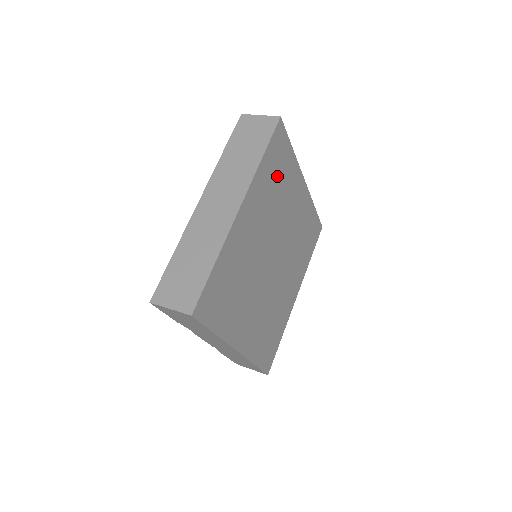
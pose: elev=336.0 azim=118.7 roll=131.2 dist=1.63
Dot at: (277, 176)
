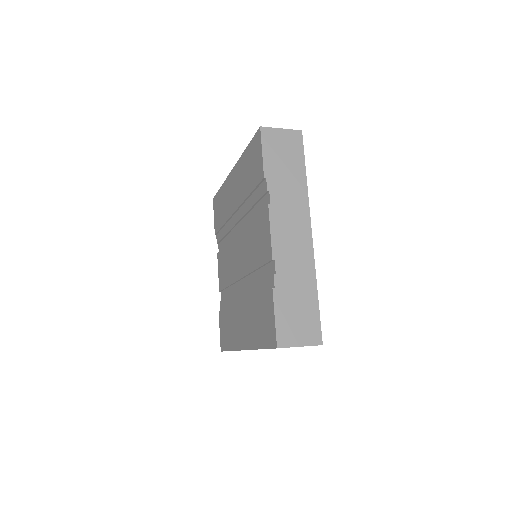
Dot at: occluded
